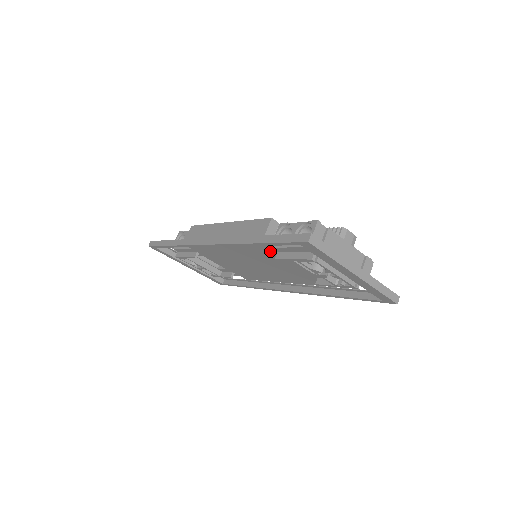
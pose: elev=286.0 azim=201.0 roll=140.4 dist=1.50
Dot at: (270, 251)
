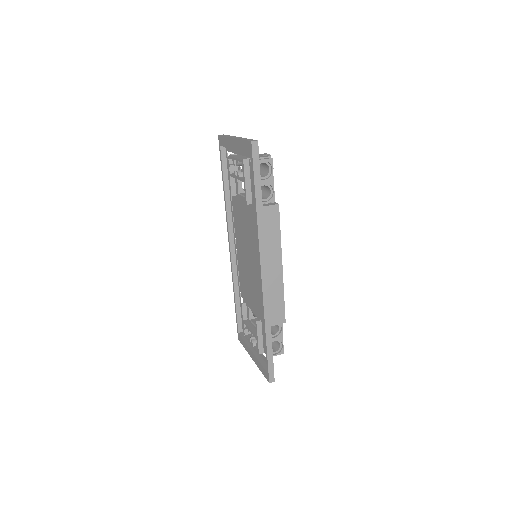
Dot at: (236, 202)
